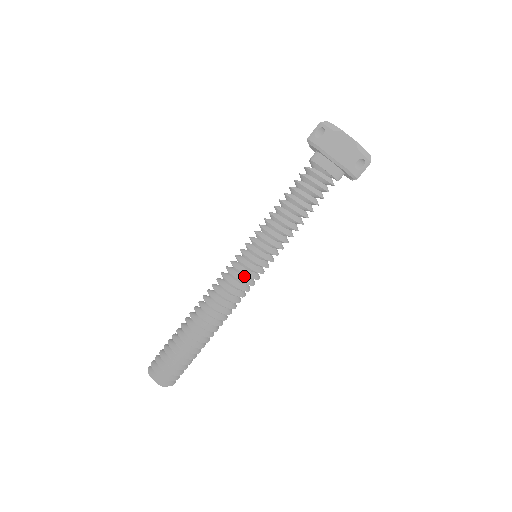
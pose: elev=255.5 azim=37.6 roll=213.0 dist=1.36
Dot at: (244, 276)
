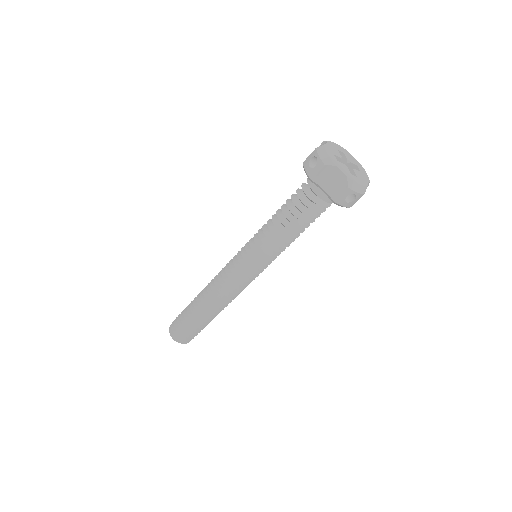
Dot at: (244, 274)
